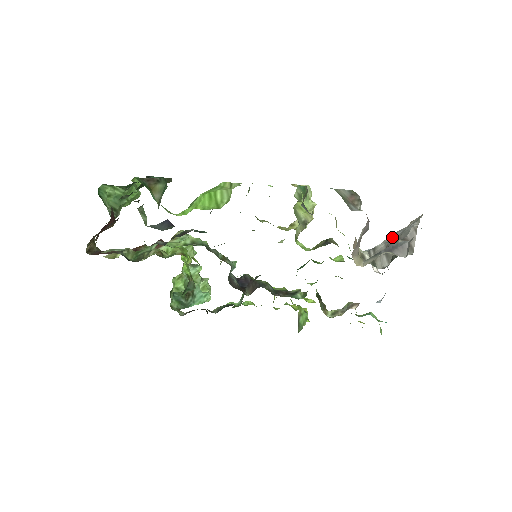
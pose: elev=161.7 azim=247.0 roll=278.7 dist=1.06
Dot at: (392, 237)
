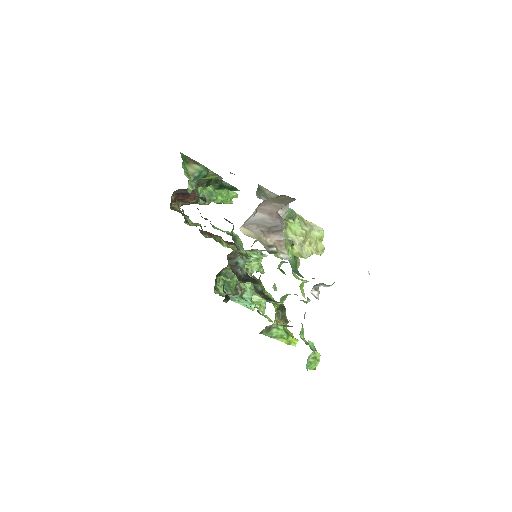
Dot at: occluded
